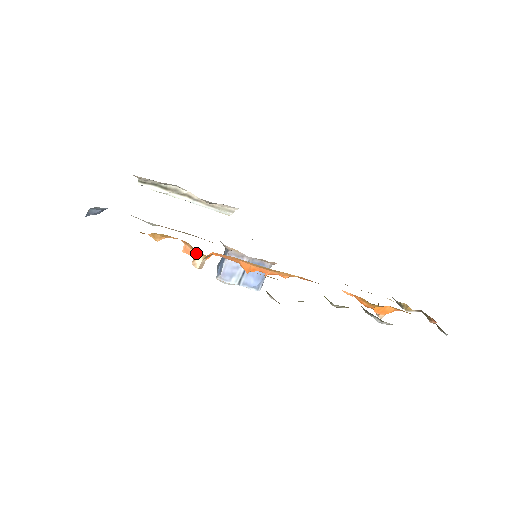
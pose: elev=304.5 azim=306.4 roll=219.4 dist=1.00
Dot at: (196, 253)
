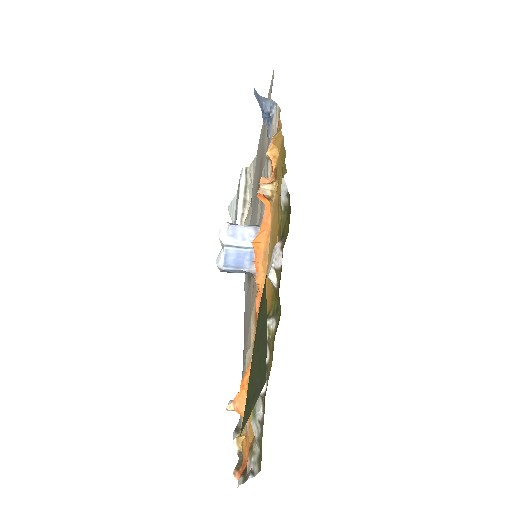
Dot at: (273, 184)
